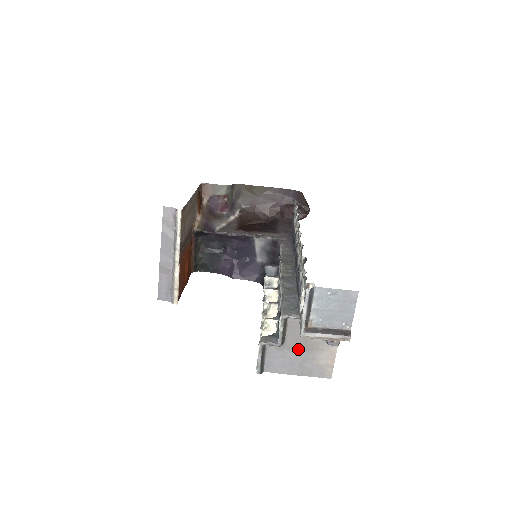
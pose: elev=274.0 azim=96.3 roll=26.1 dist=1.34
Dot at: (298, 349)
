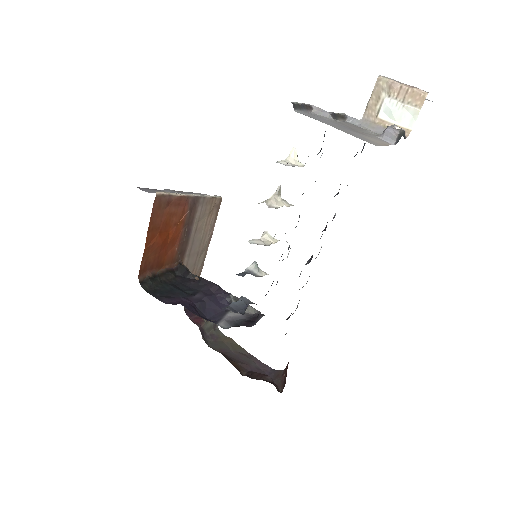
Dot at: (345, 127)
